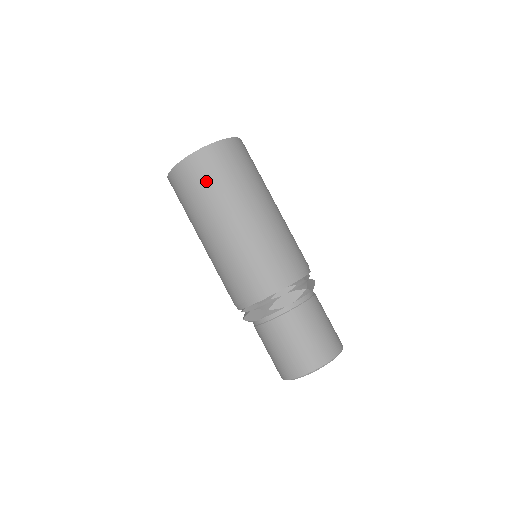
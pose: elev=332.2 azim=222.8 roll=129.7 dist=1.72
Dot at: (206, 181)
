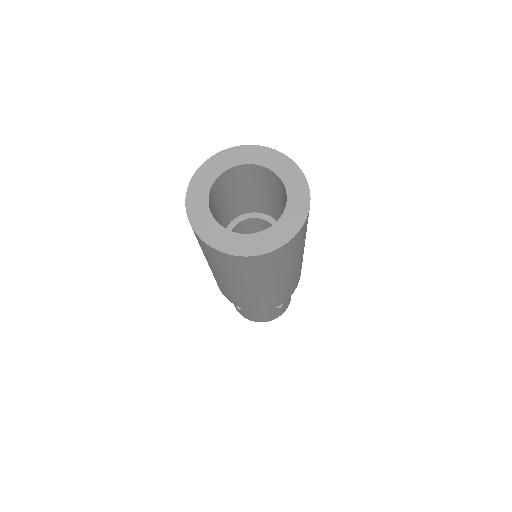
Dot at: (229, 268)
